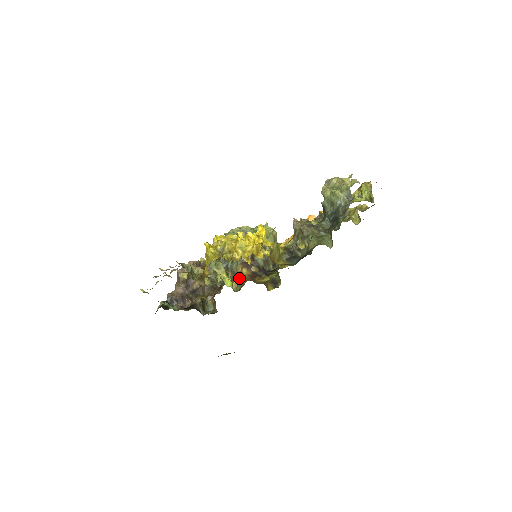
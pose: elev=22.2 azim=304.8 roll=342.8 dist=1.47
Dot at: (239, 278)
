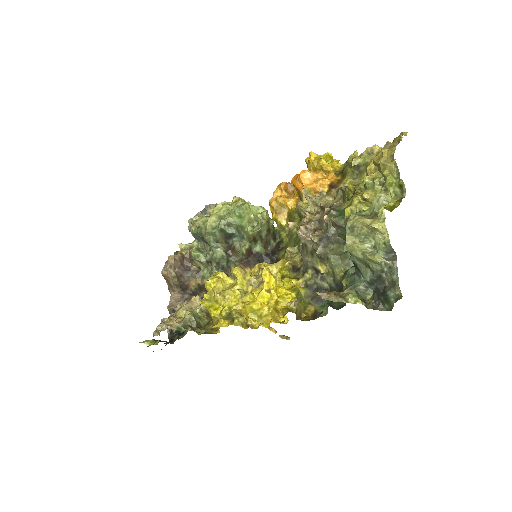
Dot at: occluded
